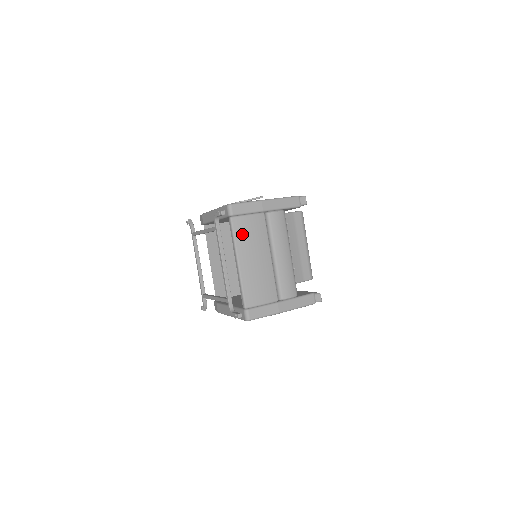
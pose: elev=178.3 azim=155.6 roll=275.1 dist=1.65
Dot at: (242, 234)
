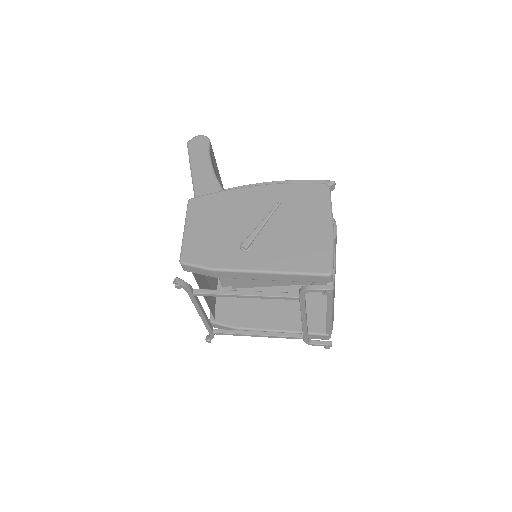
Dot at: (334, 286)
